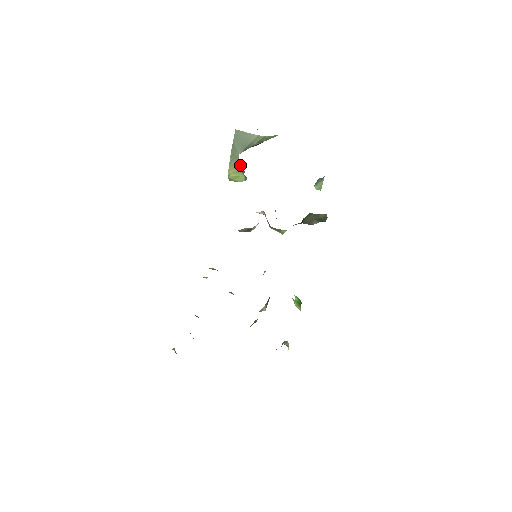
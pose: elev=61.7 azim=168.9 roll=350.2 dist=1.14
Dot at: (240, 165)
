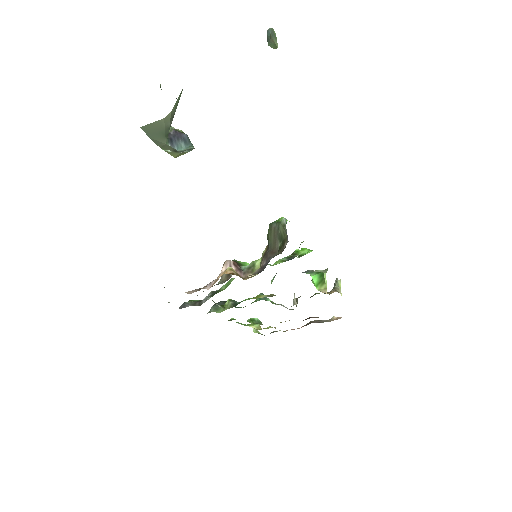
Dot at: (177, 135)
